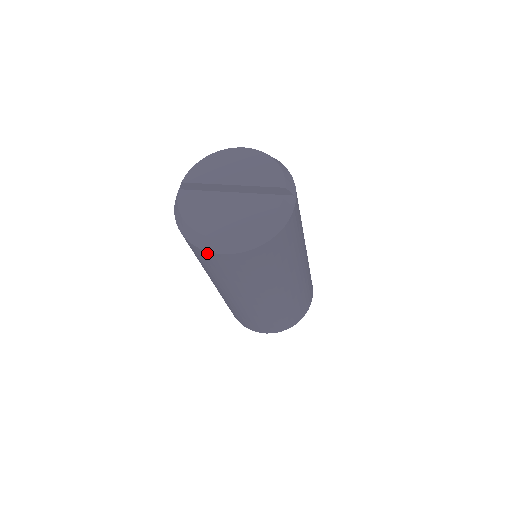
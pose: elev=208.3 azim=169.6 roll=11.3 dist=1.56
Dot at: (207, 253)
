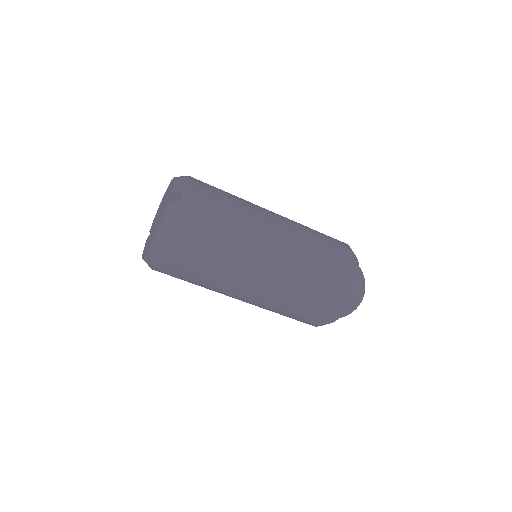
Dot at: (156, 270)
